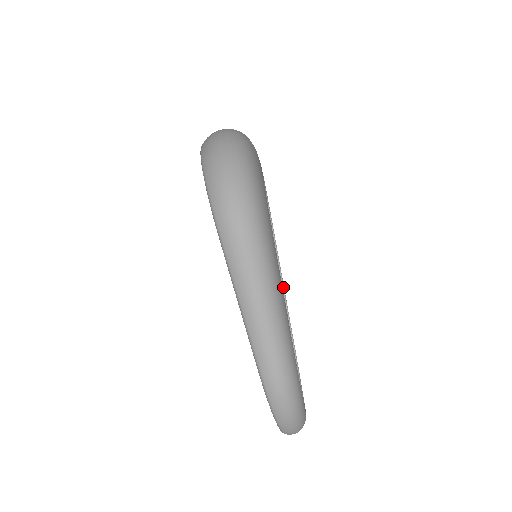
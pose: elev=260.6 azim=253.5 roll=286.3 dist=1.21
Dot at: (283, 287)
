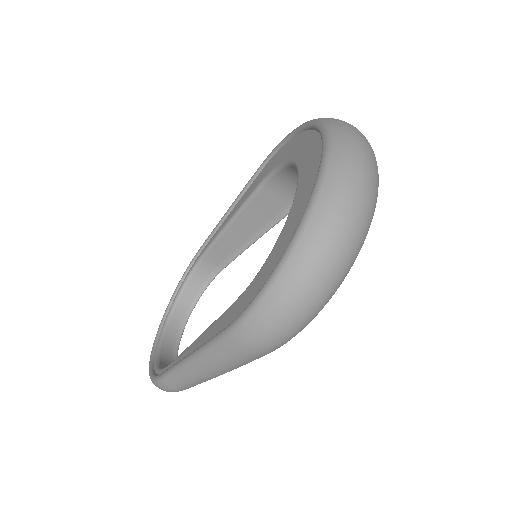
Dot at: occluded
